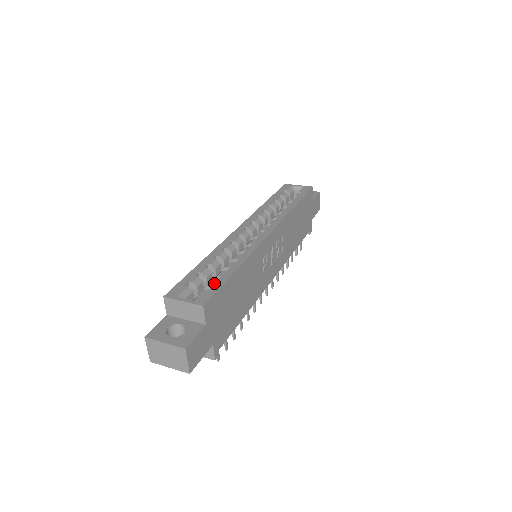
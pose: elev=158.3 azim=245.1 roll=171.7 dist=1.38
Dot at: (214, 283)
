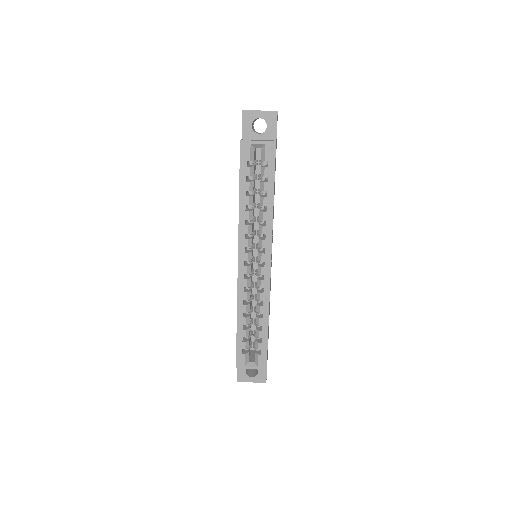
Dot at: (261, 347)
